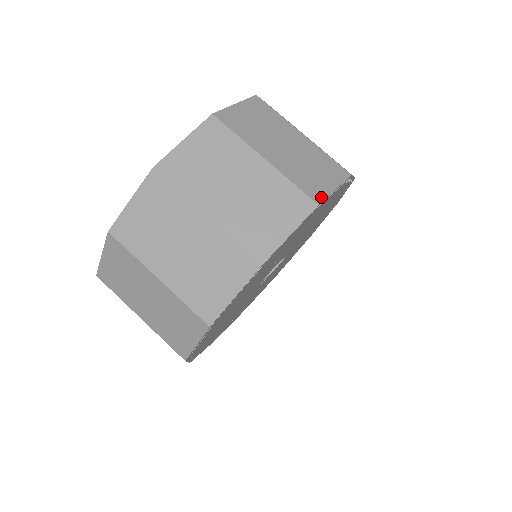
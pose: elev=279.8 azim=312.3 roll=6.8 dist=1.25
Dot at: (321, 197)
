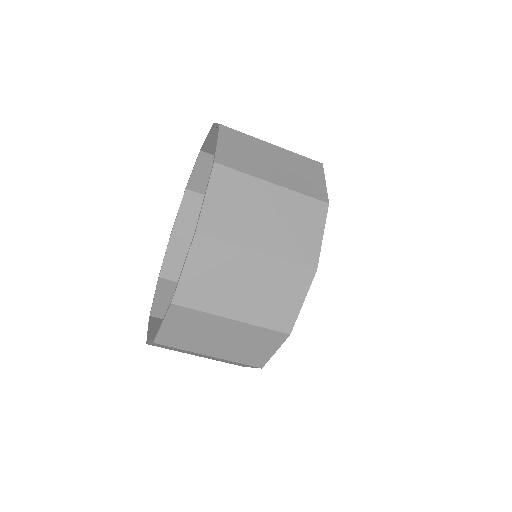
Dot at: (291, 324)
